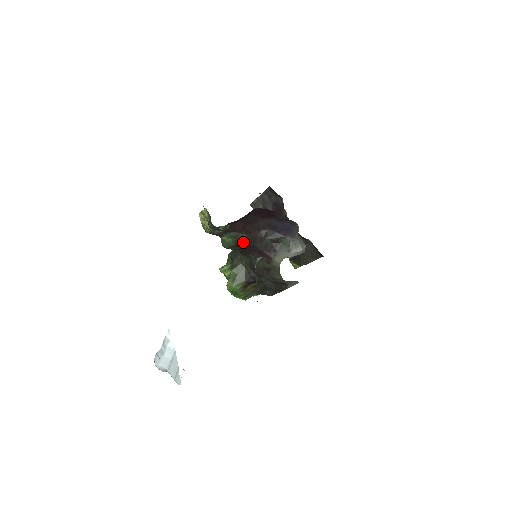
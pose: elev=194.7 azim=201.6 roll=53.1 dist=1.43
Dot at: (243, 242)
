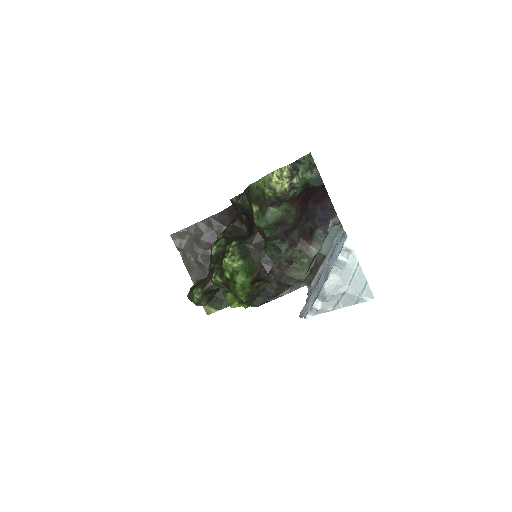
Dot at: (289, 220)
